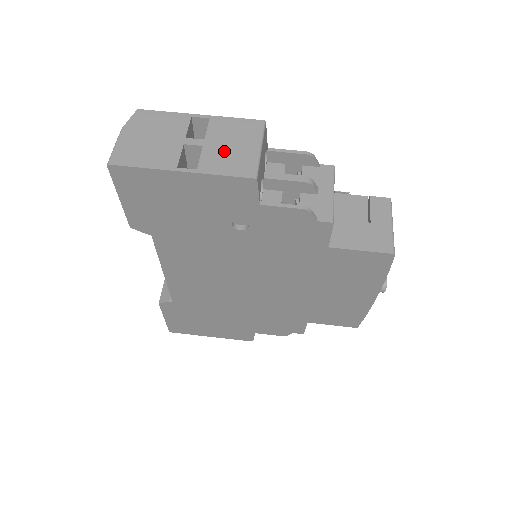
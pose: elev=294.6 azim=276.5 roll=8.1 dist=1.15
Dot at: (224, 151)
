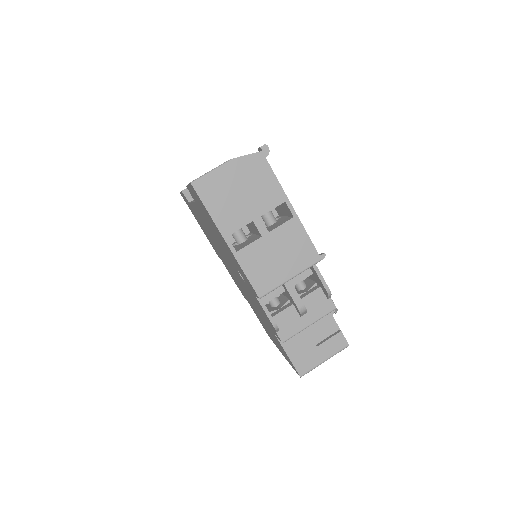
Dot at: (268, 256)
